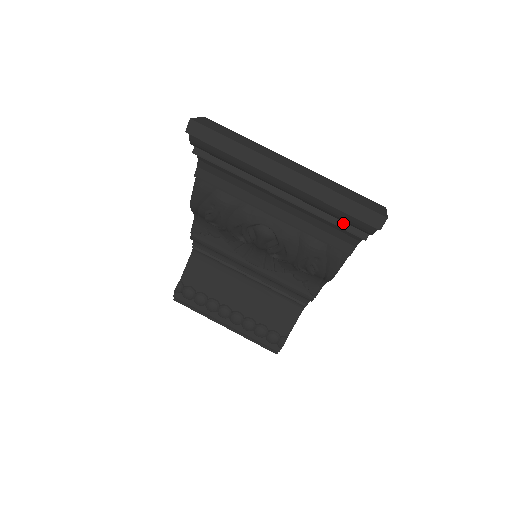
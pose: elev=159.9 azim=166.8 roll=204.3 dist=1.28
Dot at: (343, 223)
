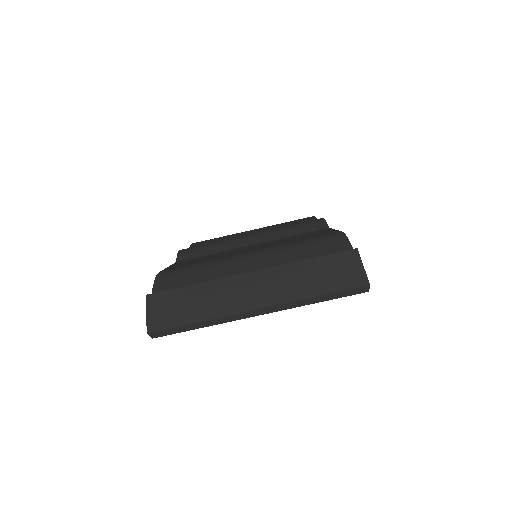
Dot at: occluded
